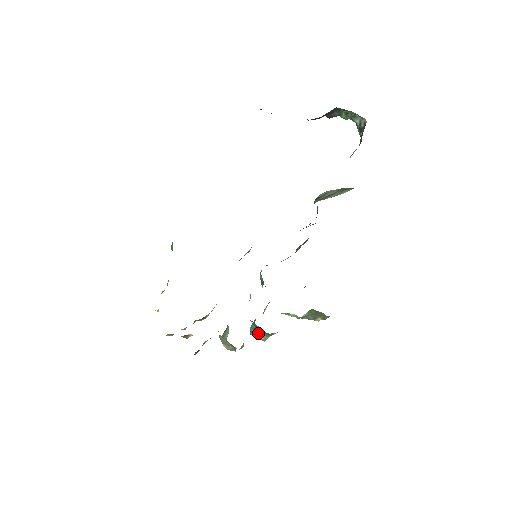
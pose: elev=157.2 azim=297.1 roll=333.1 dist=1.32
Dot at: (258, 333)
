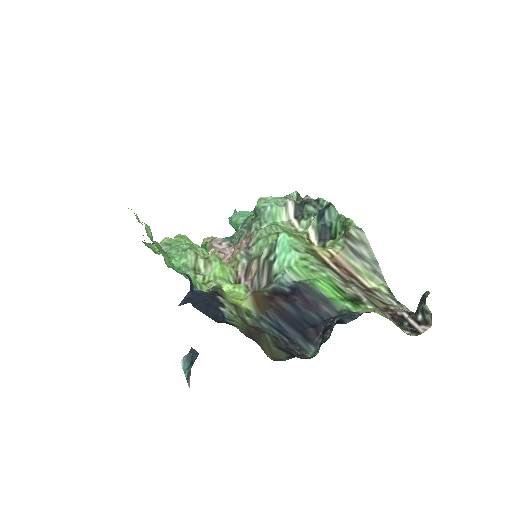
Dot at: occluded
